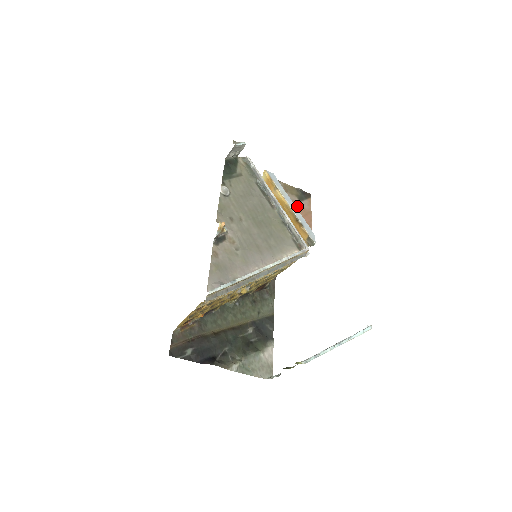
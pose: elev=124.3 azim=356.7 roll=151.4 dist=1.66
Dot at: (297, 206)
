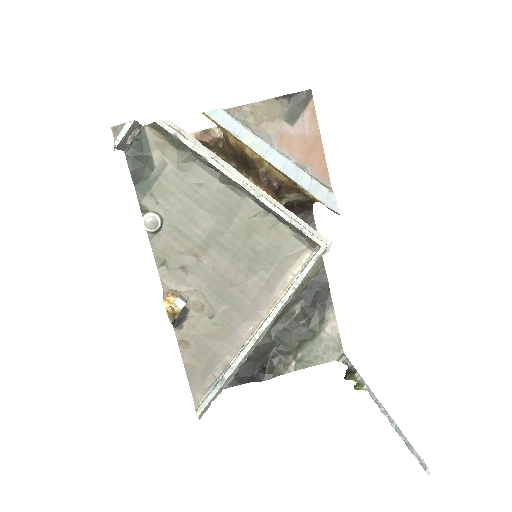
Dot at: (289, 142)
